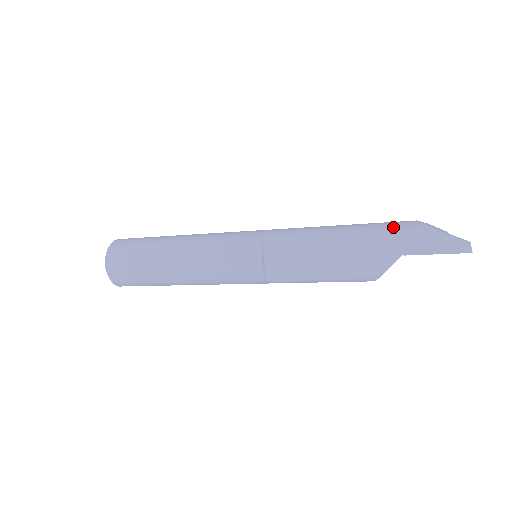
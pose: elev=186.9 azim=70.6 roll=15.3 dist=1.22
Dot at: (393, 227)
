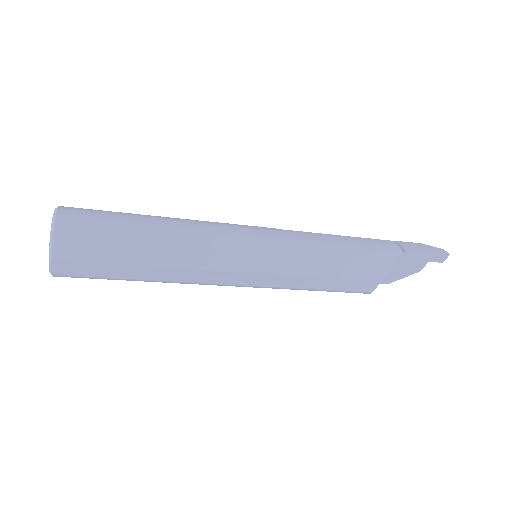
Dot at: (383, 240)
